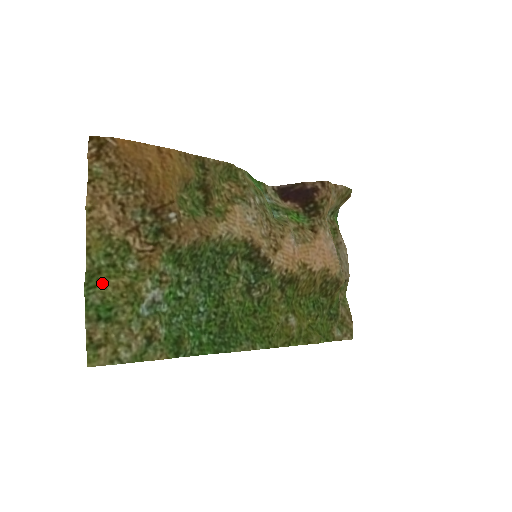
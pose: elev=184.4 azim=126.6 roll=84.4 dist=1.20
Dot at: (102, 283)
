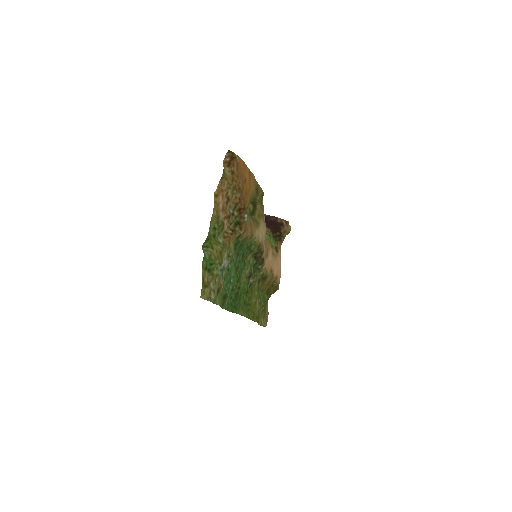
Dot at: (212, 246)
